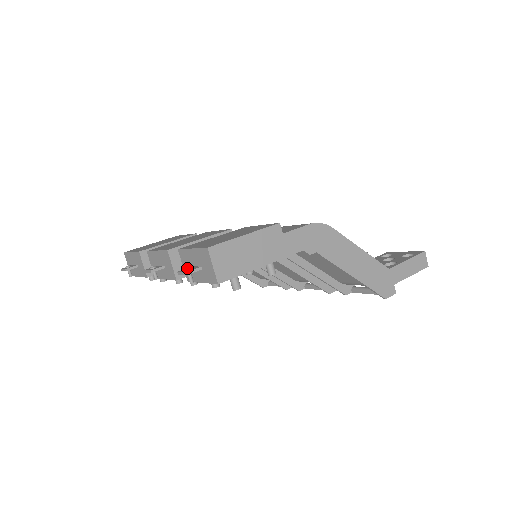
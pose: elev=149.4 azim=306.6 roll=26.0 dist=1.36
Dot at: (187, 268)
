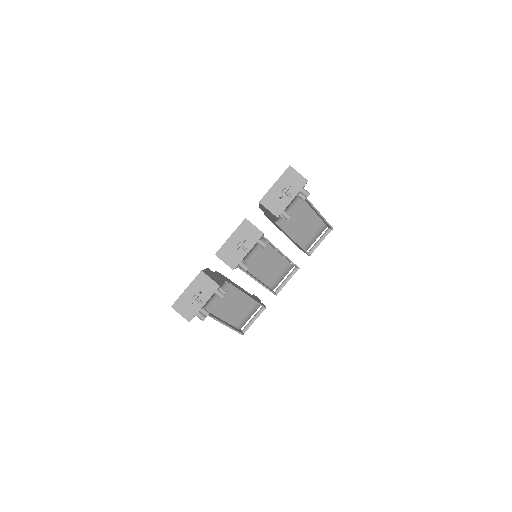
Dot at: (284, 188)
